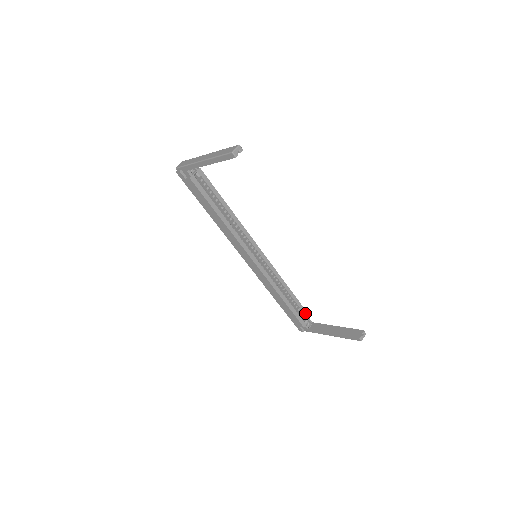
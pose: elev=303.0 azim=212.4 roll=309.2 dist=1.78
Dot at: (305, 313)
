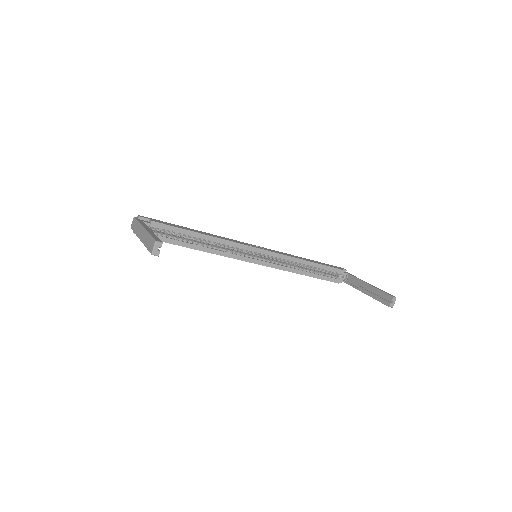
Dot at: (336, 271)
